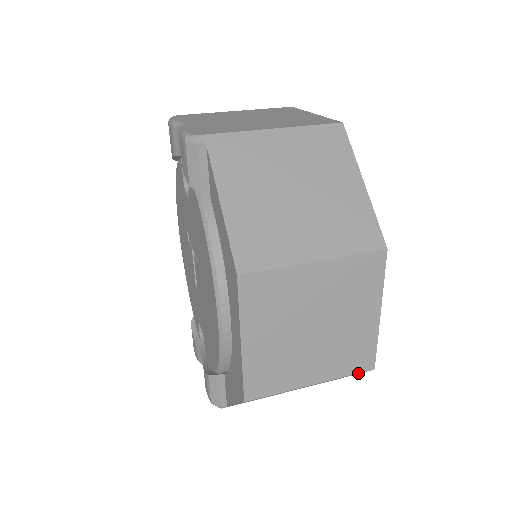
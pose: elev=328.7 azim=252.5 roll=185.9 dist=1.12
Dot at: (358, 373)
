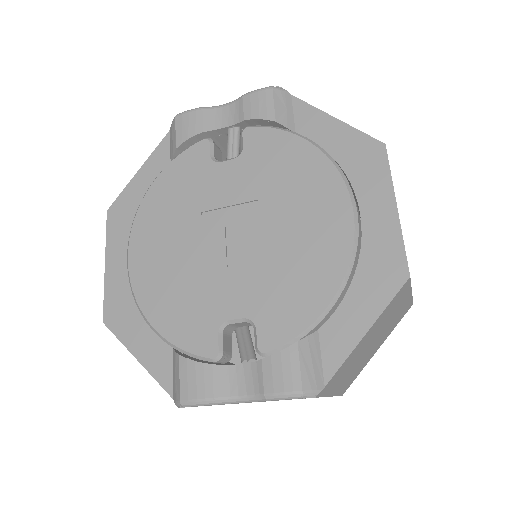
Dot at: (408, 307)
